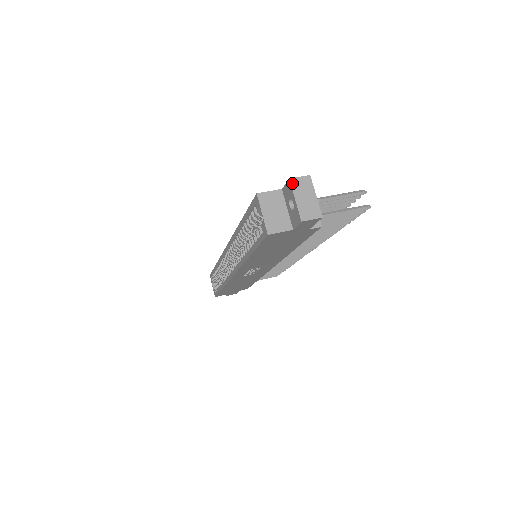
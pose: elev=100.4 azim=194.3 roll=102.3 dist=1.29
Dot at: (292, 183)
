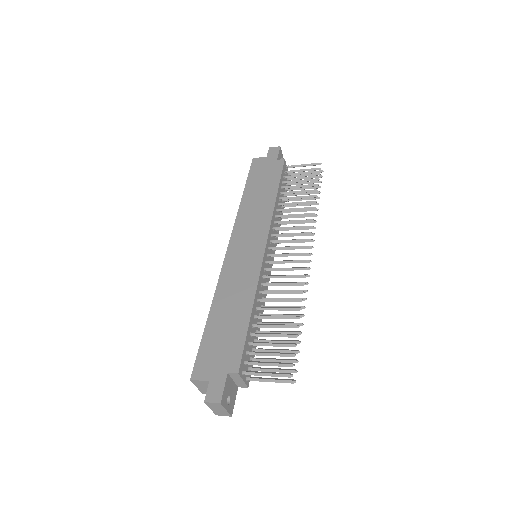
Dot at: (206, 404)
